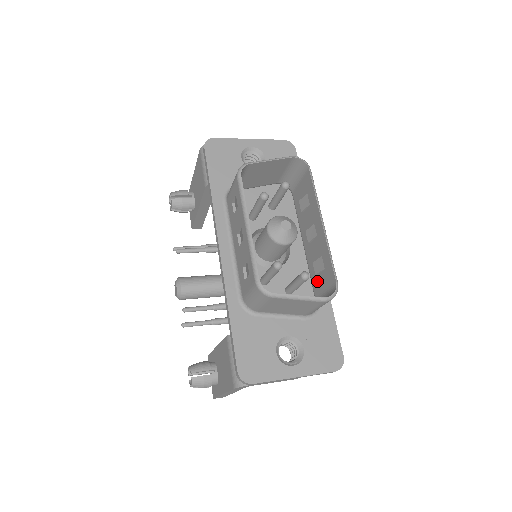
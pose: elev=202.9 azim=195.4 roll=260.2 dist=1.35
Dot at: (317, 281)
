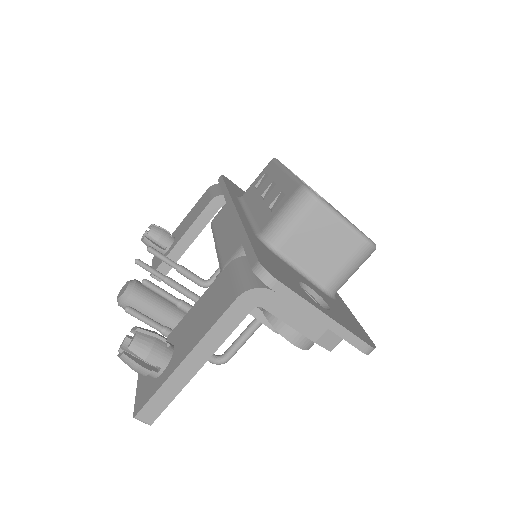
Dot at: occluded
